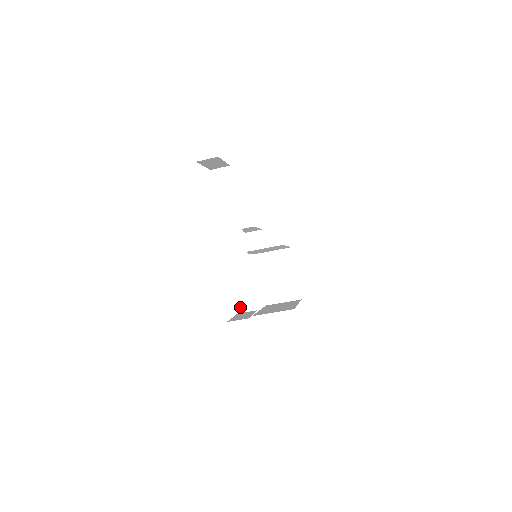
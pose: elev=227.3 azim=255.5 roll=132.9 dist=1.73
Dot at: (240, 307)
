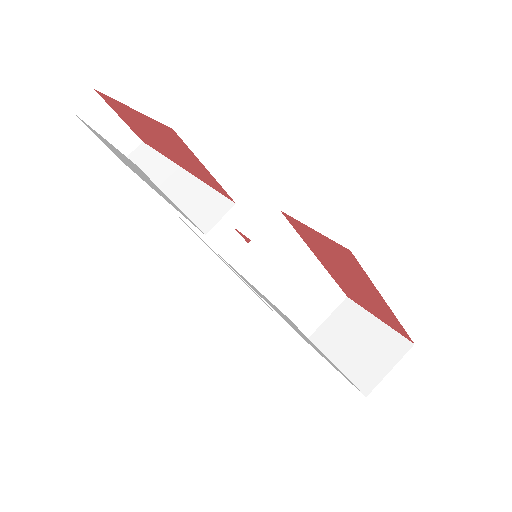
Dot at: (205, 225)
